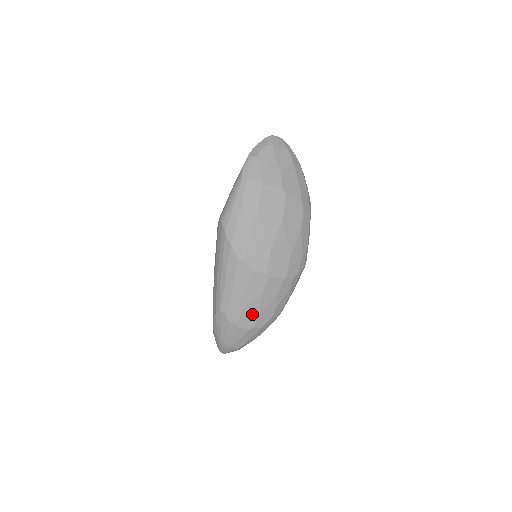
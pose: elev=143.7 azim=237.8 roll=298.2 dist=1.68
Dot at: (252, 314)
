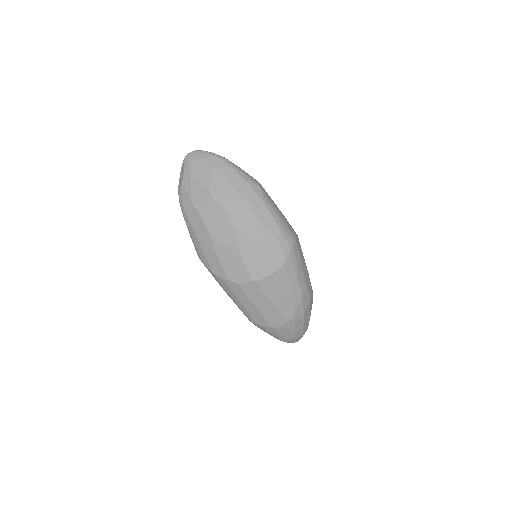
Dot at: (273, 314)
